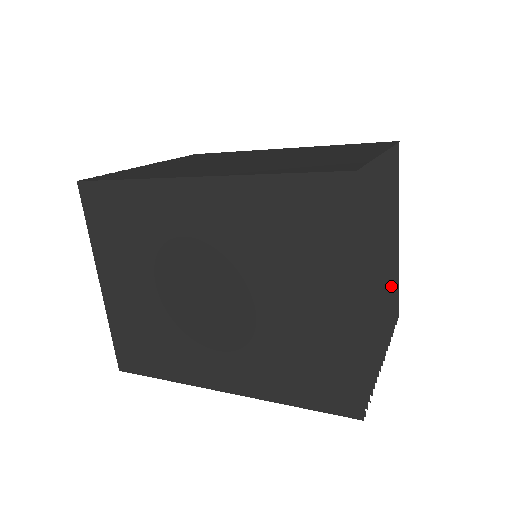
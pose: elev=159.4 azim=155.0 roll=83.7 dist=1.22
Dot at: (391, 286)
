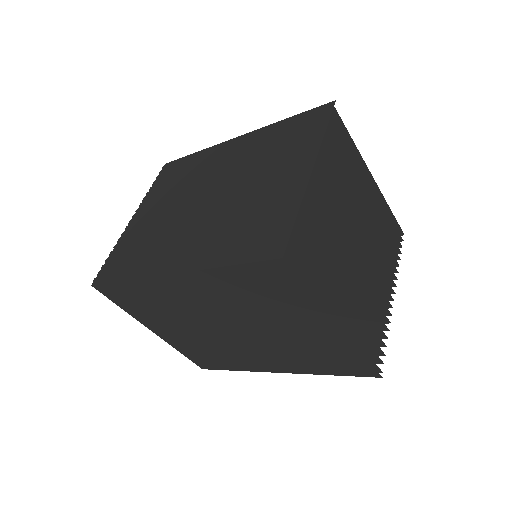
Dot at: (380, 235)
